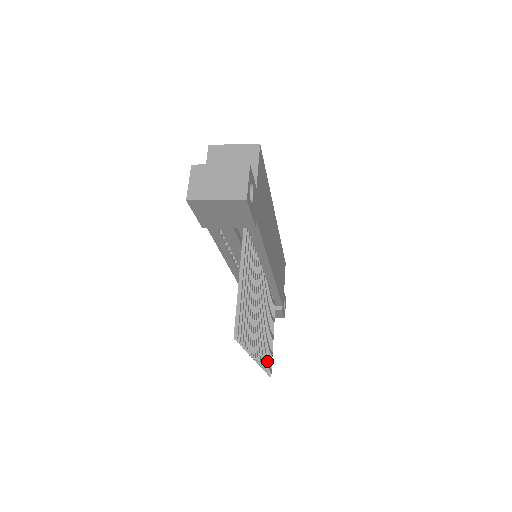
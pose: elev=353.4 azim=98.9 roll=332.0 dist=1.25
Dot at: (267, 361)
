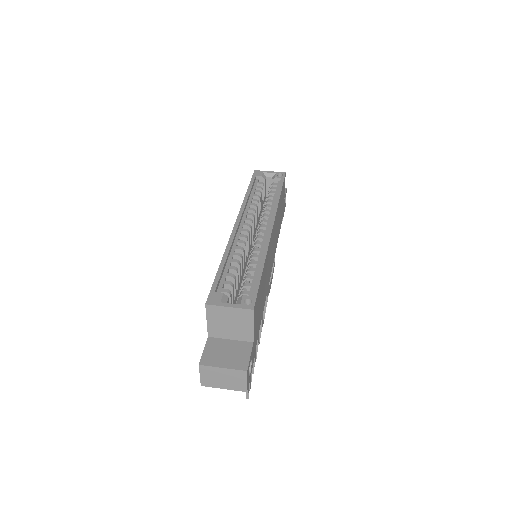
Dot at: (270, 284)
